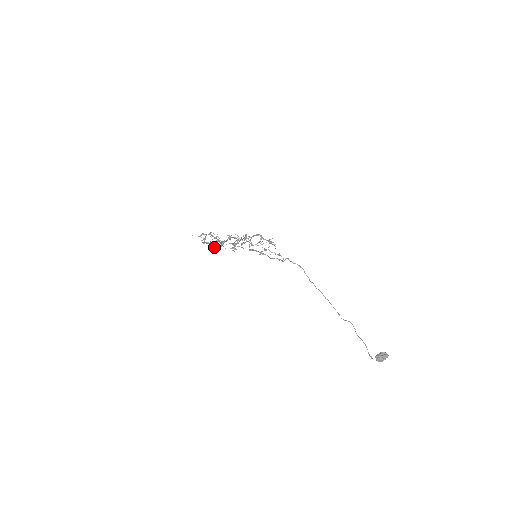
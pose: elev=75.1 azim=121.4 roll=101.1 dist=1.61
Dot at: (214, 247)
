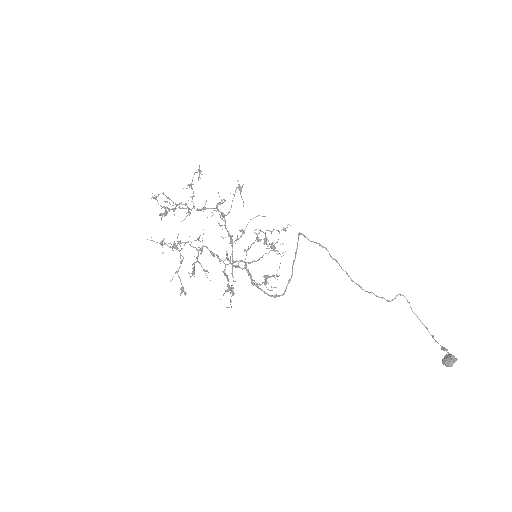
Dot at: occluded
